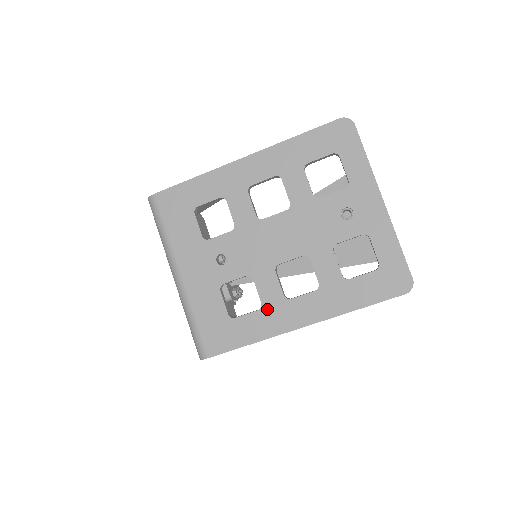
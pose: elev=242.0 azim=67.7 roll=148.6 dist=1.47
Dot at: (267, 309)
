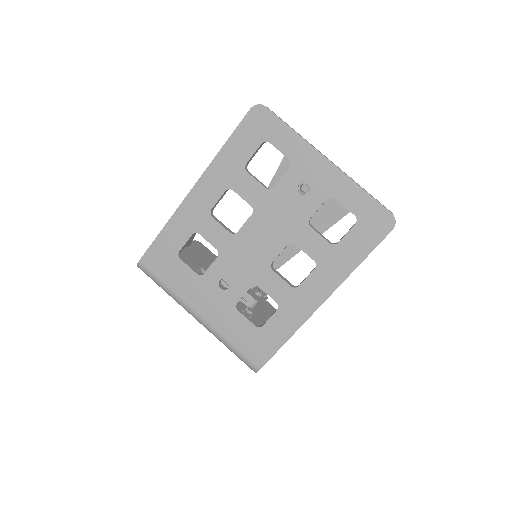
Dot at: (284, 305)
